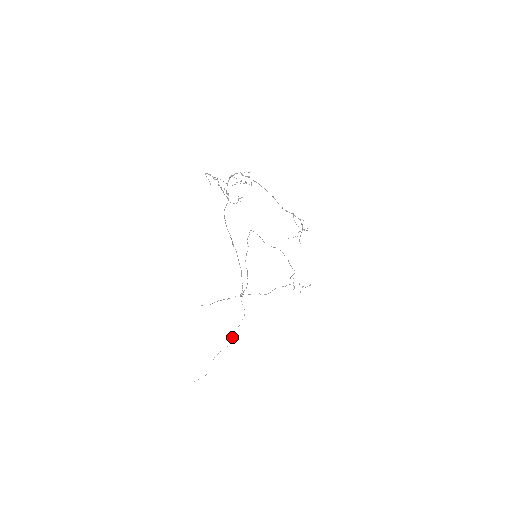
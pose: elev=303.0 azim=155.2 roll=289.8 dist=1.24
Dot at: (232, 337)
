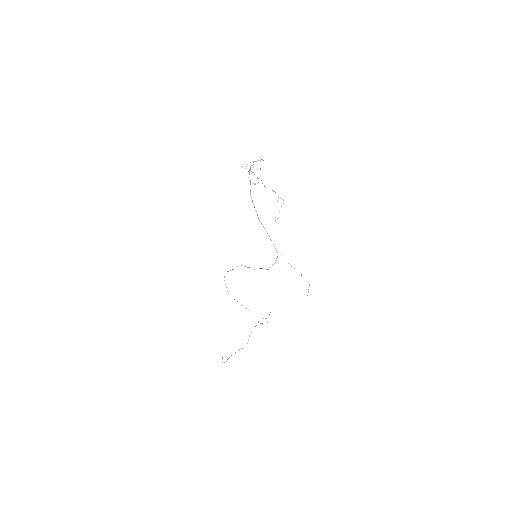
Dot at: occluded
